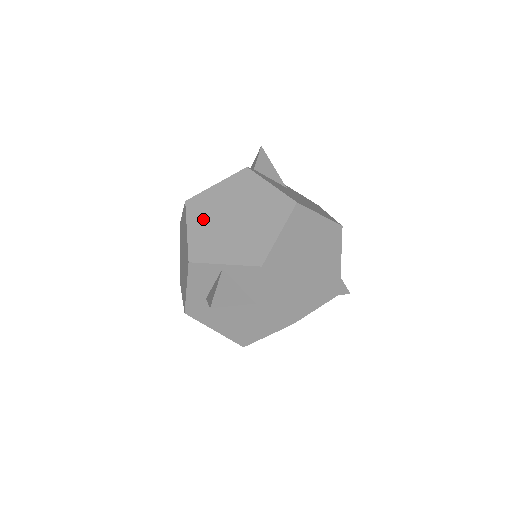
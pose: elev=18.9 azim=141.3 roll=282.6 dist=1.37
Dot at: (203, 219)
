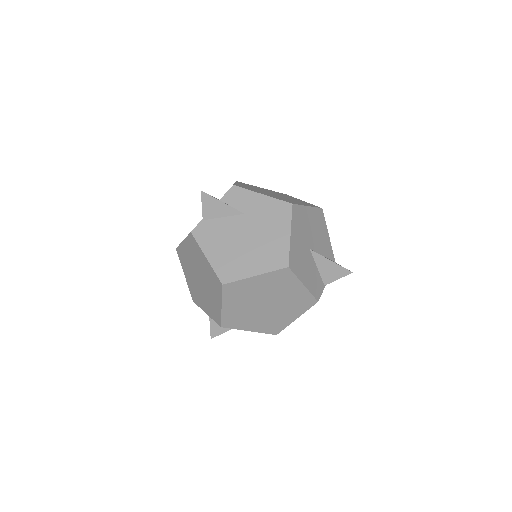
Dot at: (187, 271)
